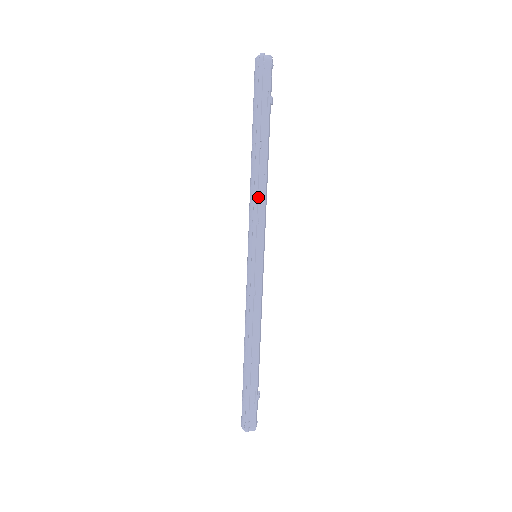
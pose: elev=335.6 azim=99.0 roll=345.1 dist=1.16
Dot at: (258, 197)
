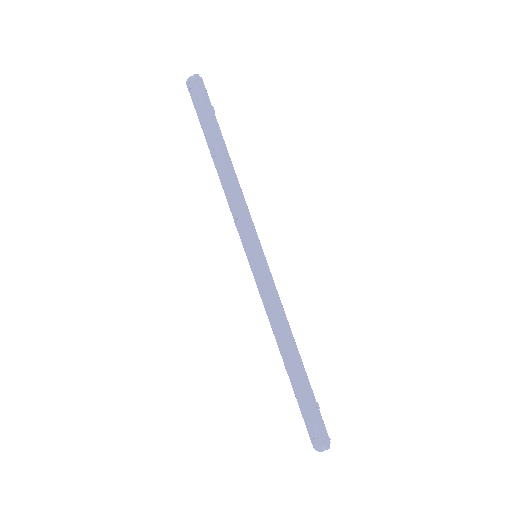
Dot at: (231, 200)
